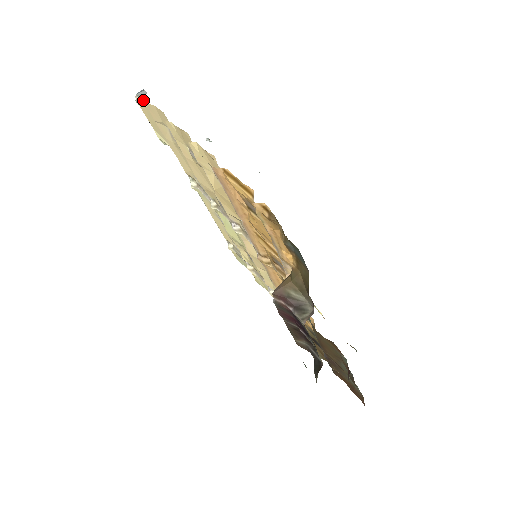
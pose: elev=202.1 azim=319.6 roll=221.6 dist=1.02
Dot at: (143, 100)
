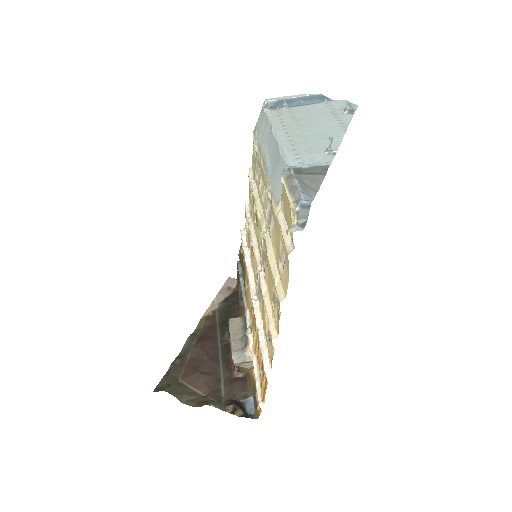
Dot at: occluded
